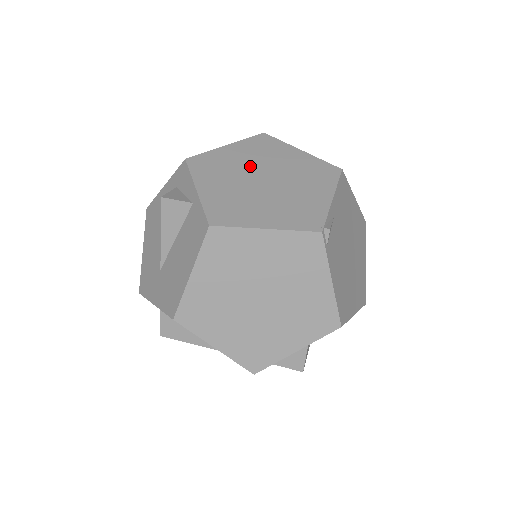
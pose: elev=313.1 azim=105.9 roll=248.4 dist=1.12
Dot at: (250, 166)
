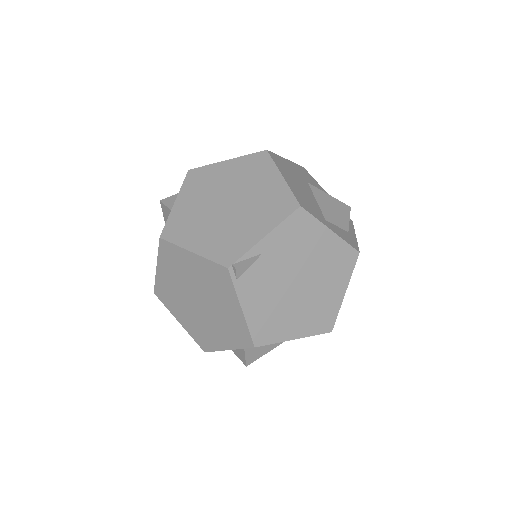
Dot at: (227, 186)
